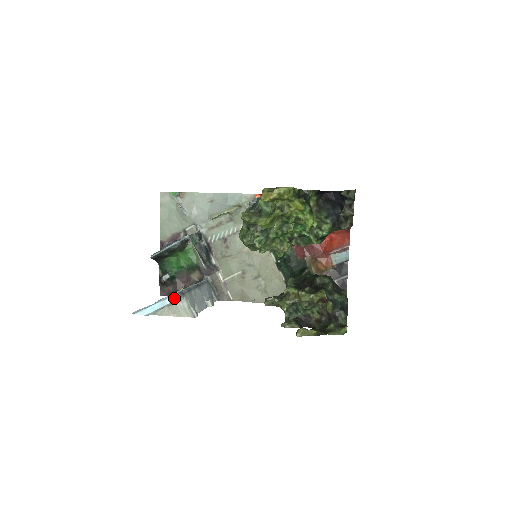
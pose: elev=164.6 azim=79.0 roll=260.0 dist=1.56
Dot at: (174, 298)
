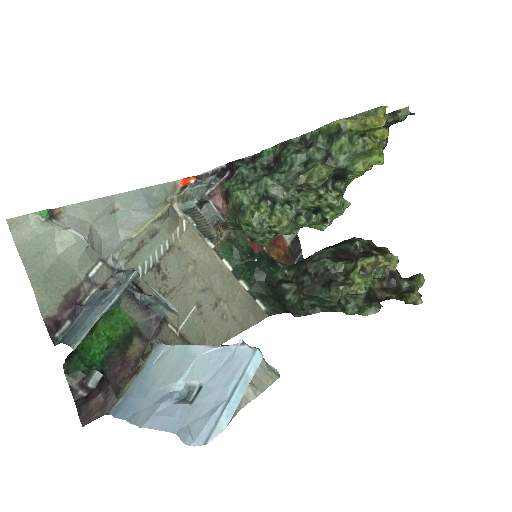
Dot at: (258, 360)
